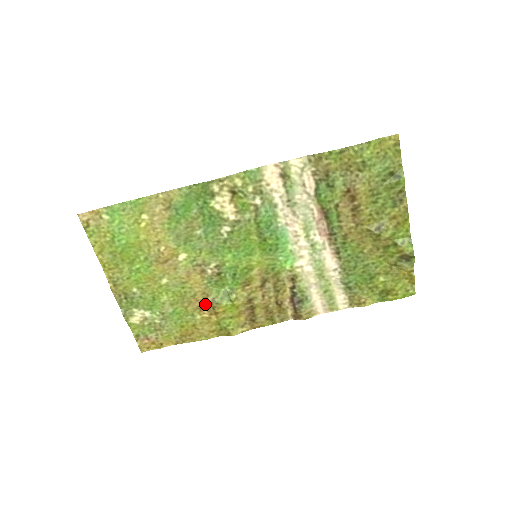
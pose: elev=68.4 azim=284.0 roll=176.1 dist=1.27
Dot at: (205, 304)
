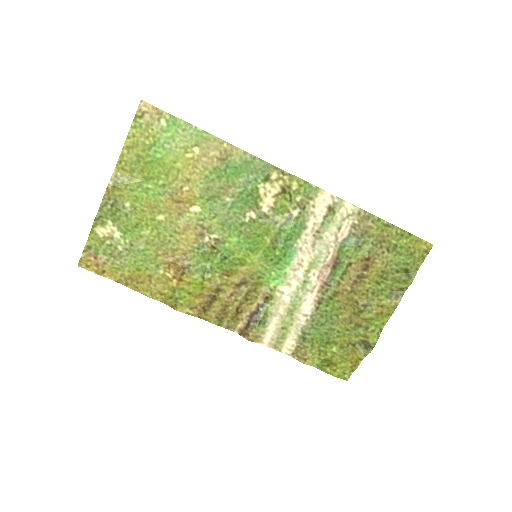
Dot at: (178, 264)
